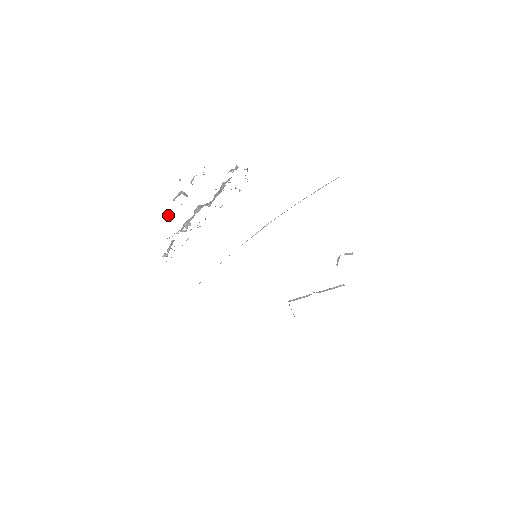
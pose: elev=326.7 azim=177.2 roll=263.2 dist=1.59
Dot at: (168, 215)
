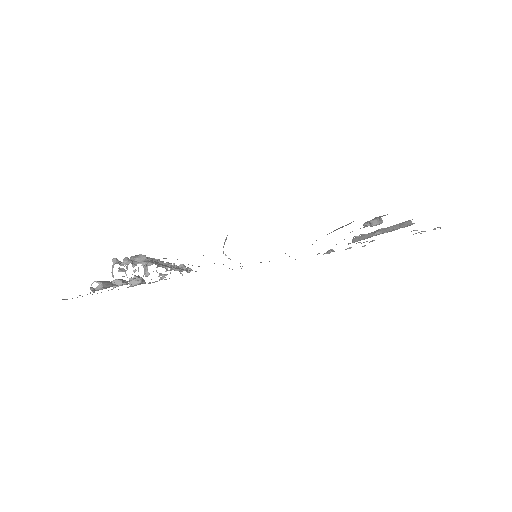
Dot at: (135, 277)
